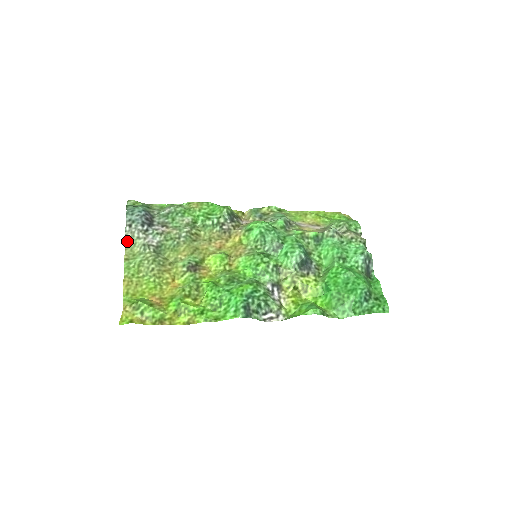
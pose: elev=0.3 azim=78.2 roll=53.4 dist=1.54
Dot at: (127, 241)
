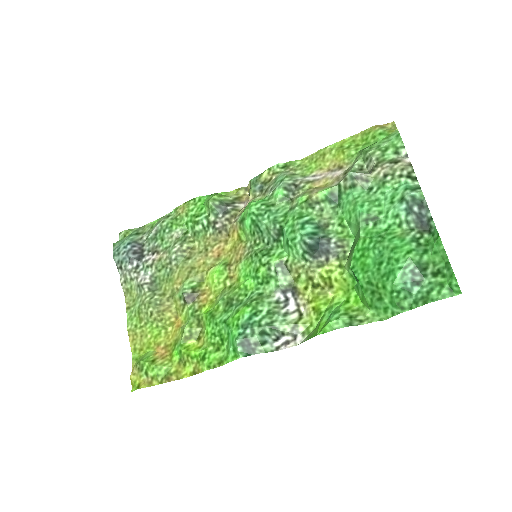
Dot at: (123, 286)
